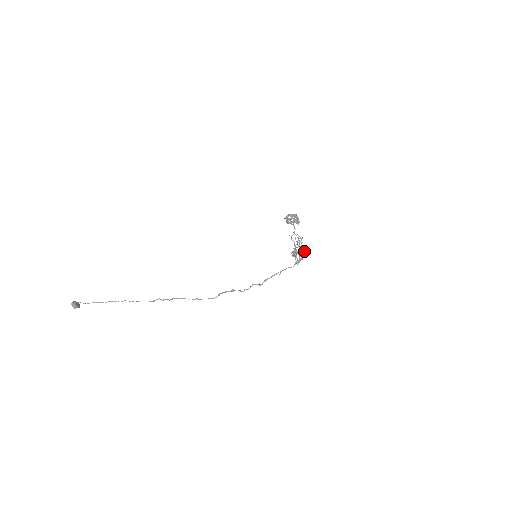
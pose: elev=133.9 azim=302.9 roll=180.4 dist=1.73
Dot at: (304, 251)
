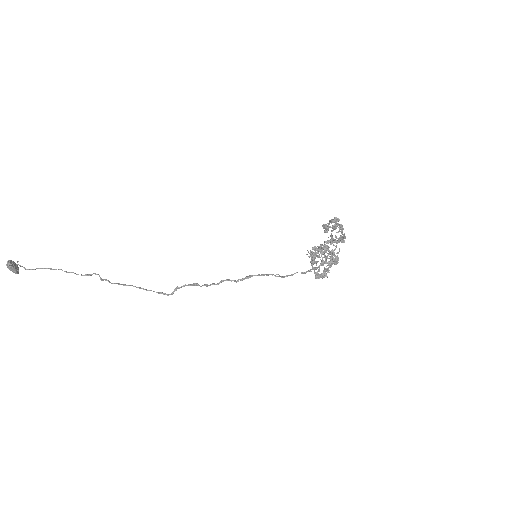
Dot at: (332, 259)
